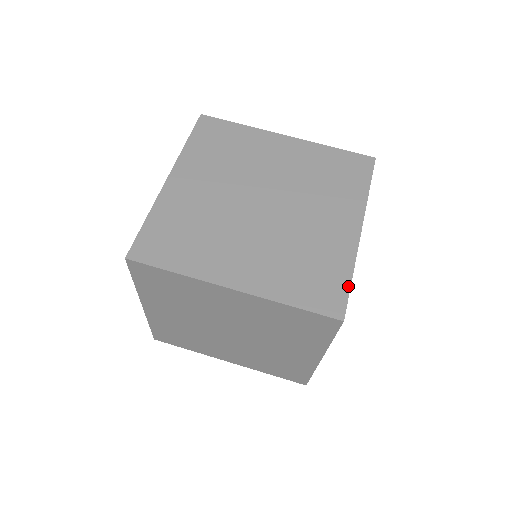
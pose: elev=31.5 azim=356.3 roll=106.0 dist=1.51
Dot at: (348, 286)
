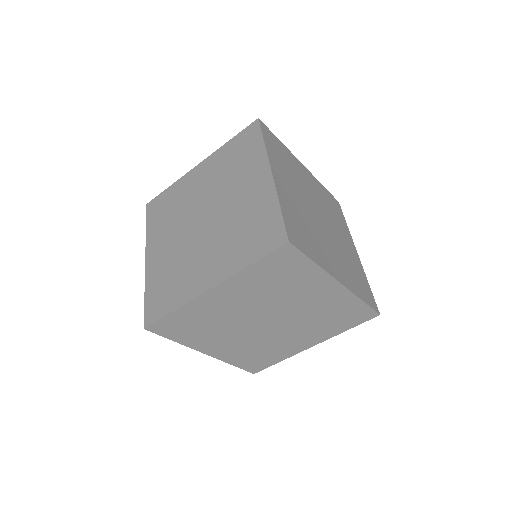
Dot at: (280, 216)
